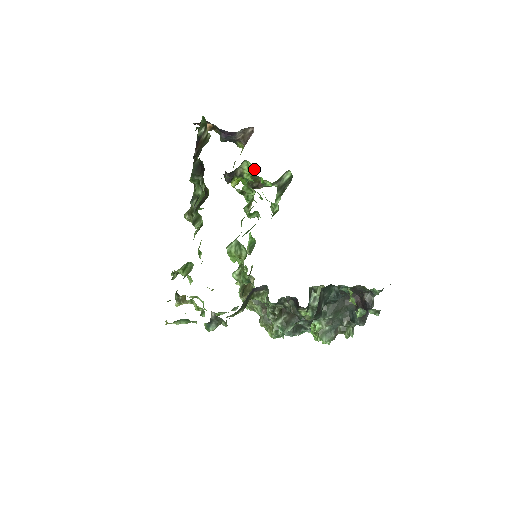
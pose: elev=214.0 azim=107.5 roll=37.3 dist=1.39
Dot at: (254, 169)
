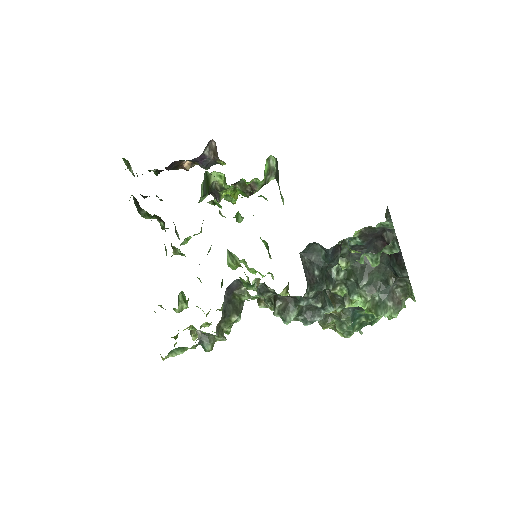
Dot at: (224, 175)
